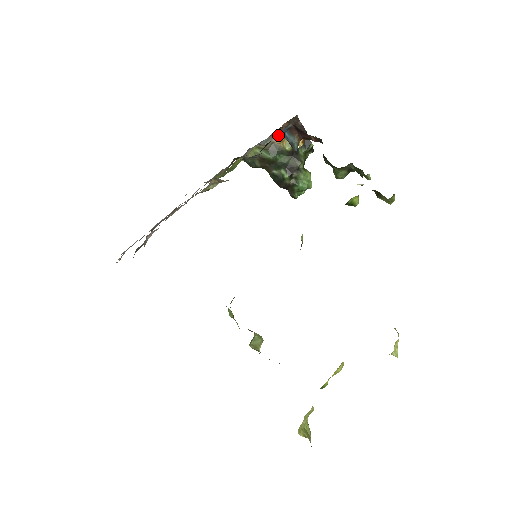
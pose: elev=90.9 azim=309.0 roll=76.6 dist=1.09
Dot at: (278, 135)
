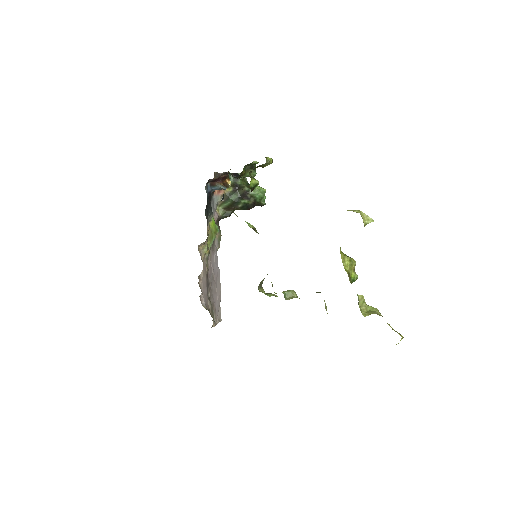
Dot at: (210, 194)
